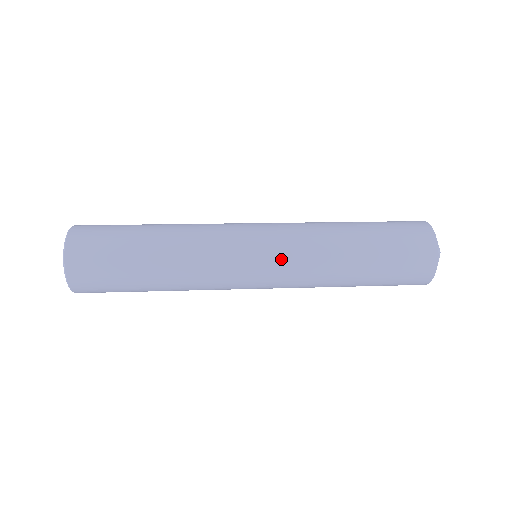
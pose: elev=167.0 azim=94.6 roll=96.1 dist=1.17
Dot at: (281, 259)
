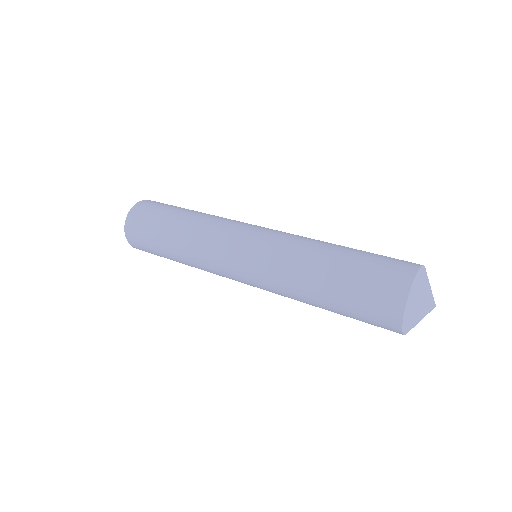
Dot at: (256, 261)
